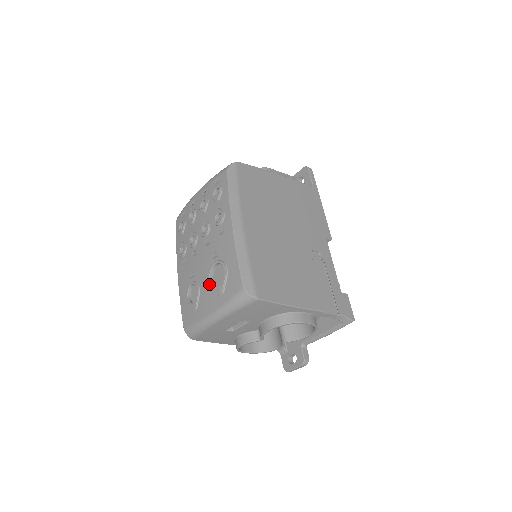
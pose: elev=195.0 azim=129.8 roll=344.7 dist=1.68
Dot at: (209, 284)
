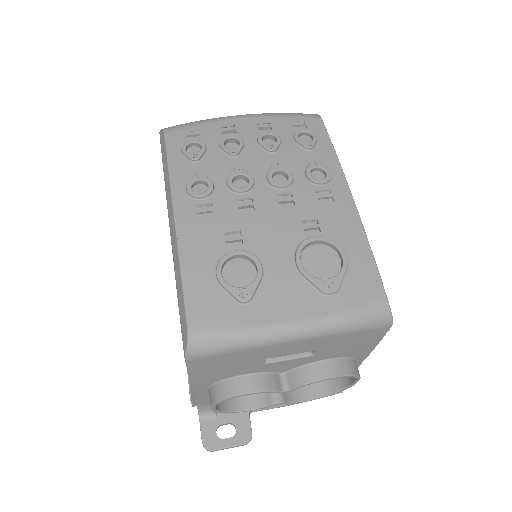
Dot at: (301, 268)
